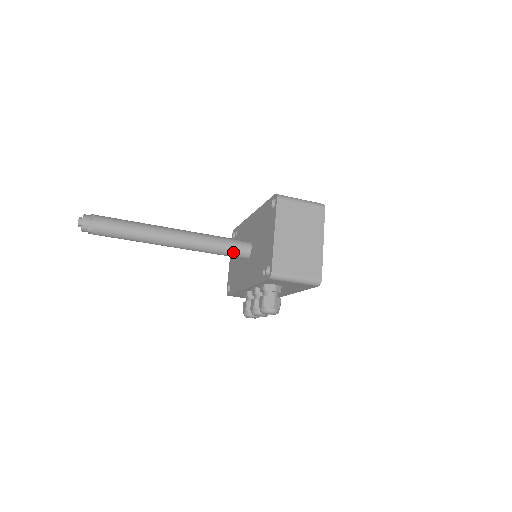
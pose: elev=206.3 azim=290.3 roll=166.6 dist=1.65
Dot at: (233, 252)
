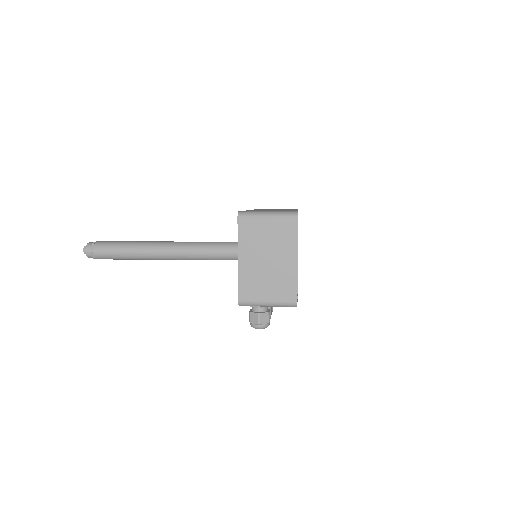
Dot at: (228, 258)
